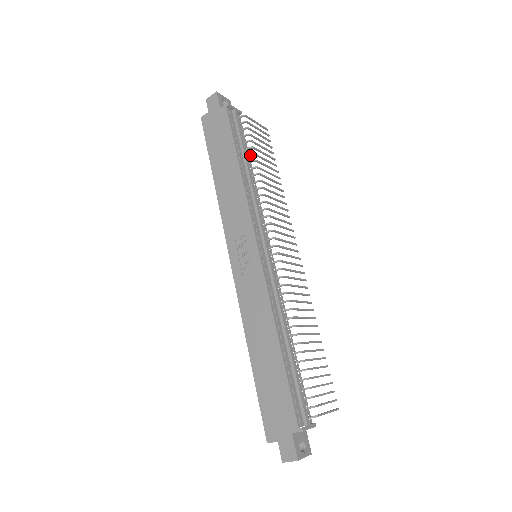
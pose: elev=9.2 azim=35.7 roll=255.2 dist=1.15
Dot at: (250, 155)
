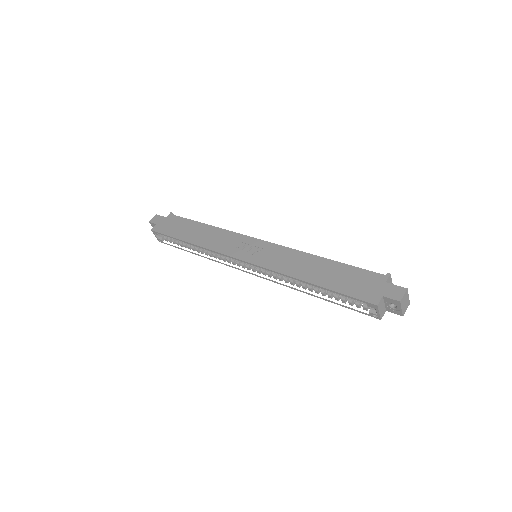
Dot at: occluded
